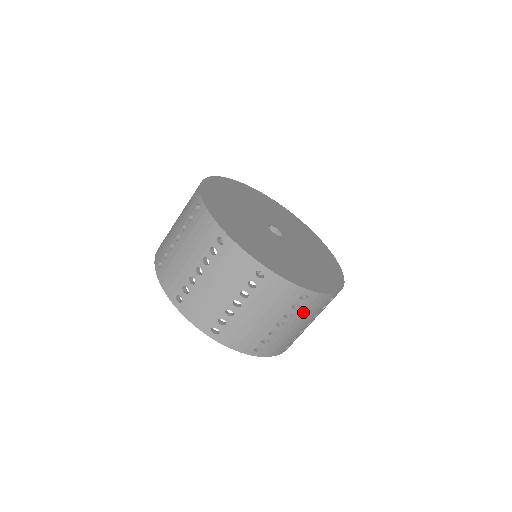
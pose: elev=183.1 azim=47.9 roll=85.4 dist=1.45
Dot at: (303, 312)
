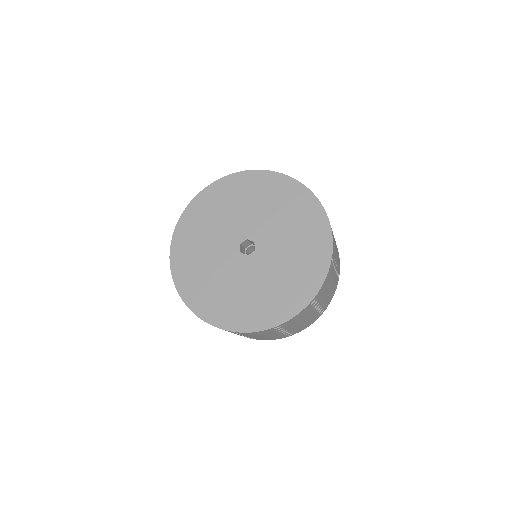
Dot at: (251, 335)
